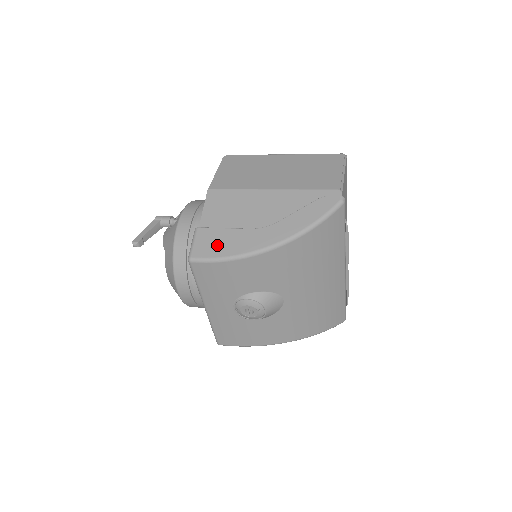
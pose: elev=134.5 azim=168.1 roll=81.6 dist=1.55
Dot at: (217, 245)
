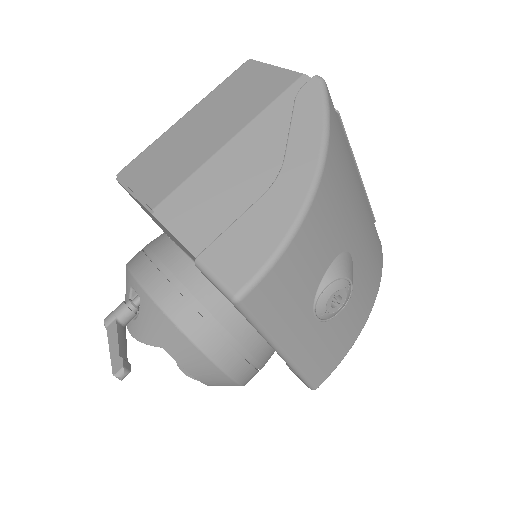
Dot at: (249, 248)
